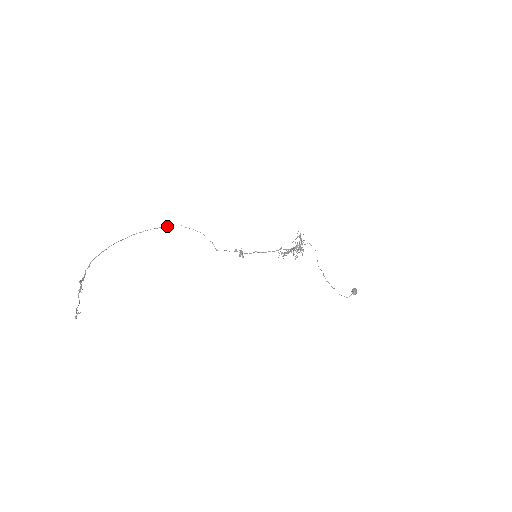
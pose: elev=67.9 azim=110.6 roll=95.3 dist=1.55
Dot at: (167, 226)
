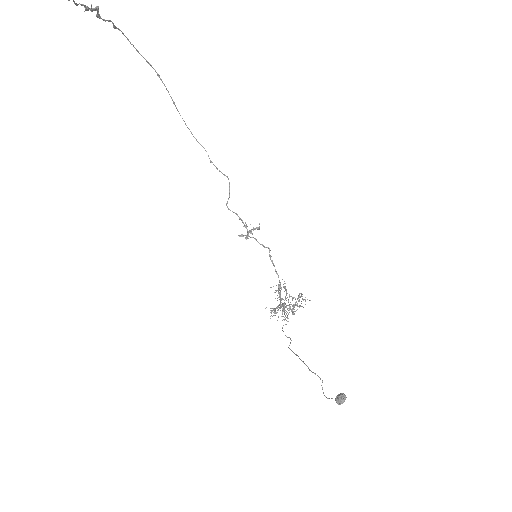
Dot at: (196, 139)
